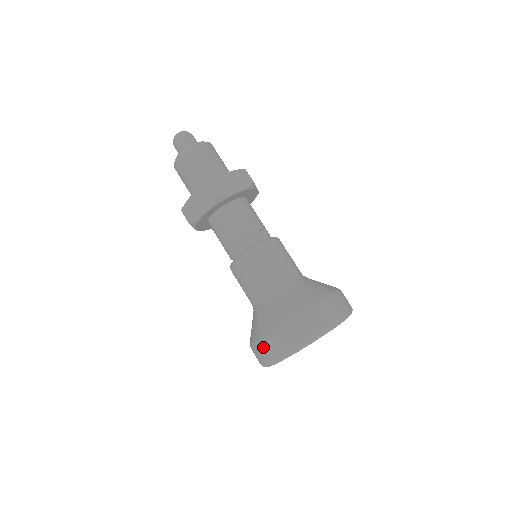
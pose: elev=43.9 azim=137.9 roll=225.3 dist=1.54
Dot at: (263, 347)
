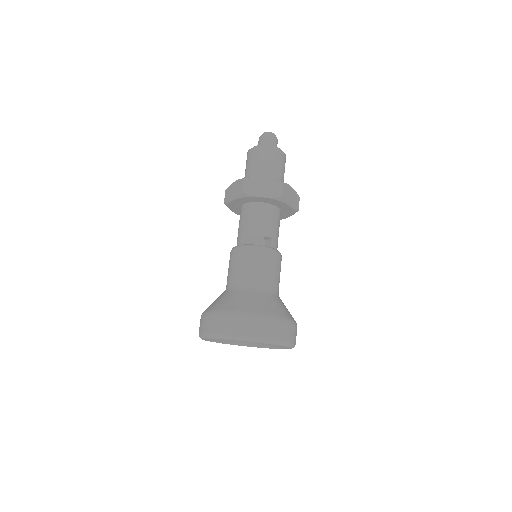
Dot at: (201, 320)
